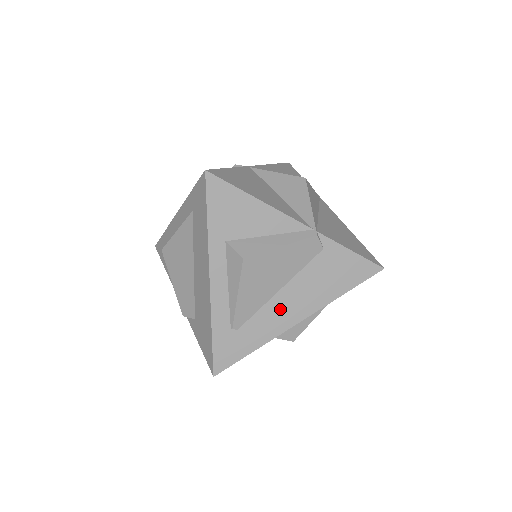
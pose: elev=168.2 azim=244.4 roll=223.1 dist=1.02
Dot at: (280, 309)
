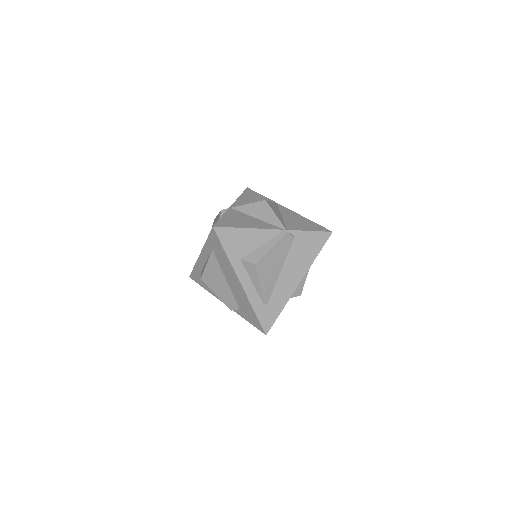
Dot at: (286, 281)
